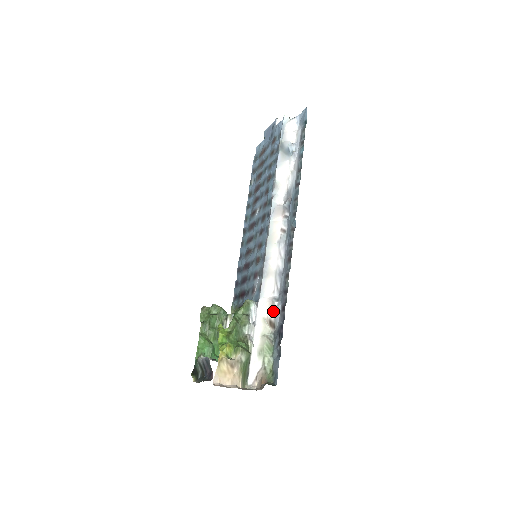
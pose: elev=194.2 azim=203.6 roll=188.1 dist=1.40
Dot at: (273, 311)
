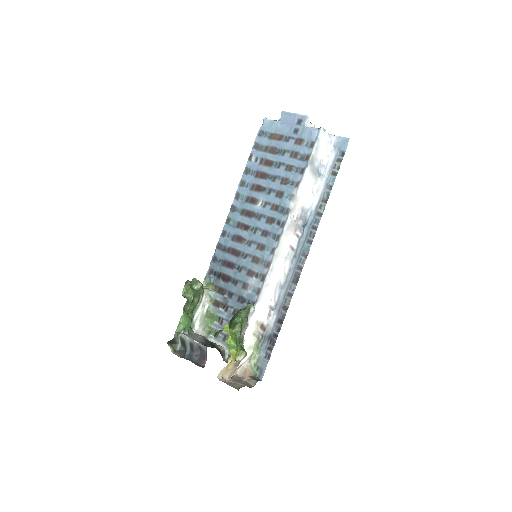
Dot at: (268, 318)
